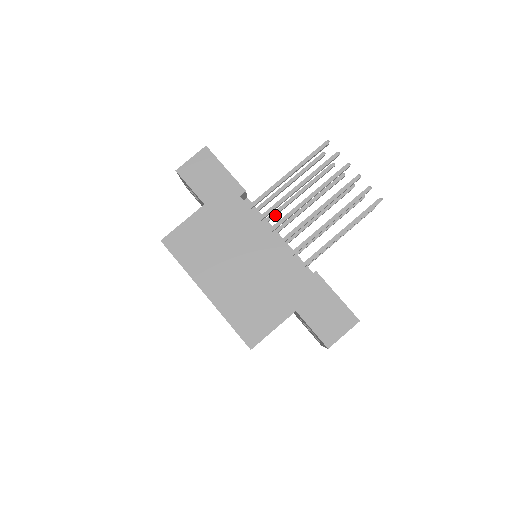
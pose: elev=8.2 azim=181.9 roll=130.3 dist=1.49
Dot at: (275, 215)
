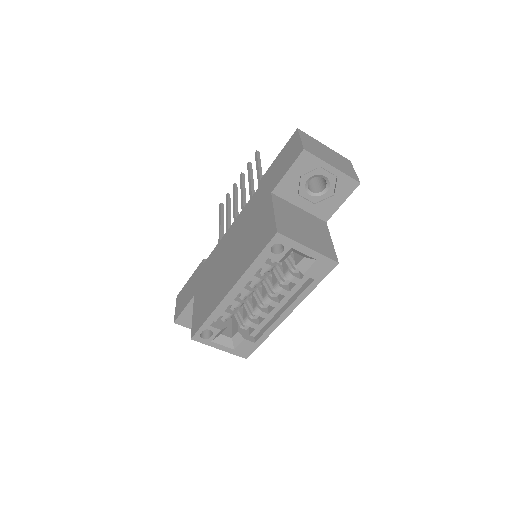
Dot at: occluded
